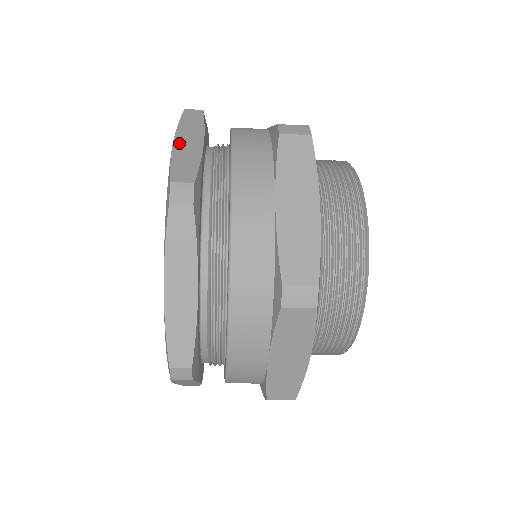
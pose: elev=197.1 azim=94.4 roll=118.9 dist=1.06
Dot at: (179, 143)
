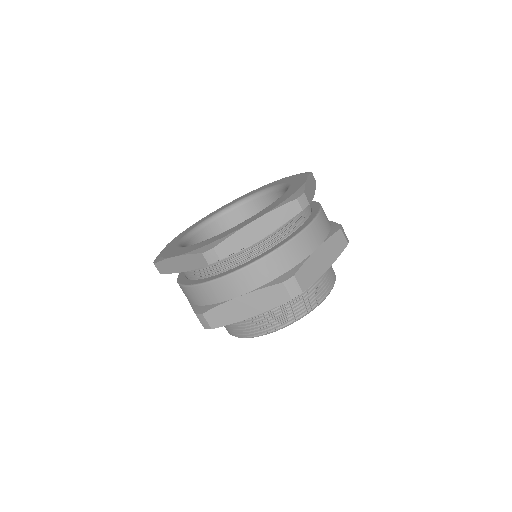
Dot at: occluded
